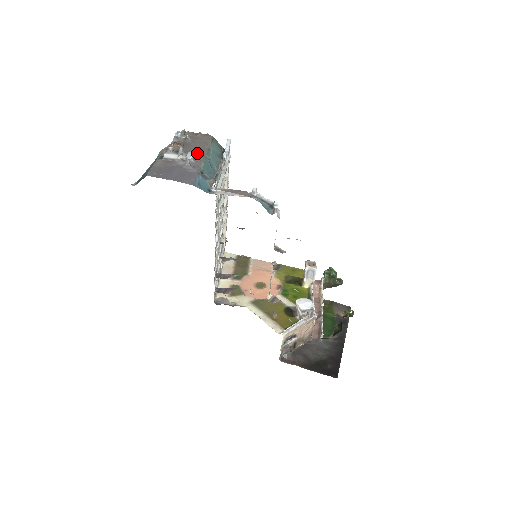
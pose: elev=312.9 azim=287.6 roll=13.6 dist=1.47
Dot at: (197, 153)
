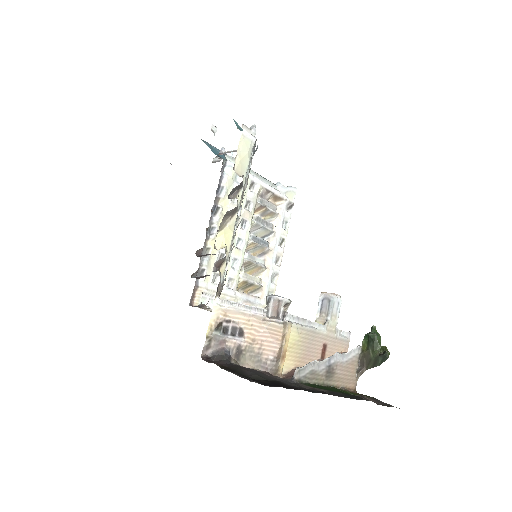
Dot at: occluded
